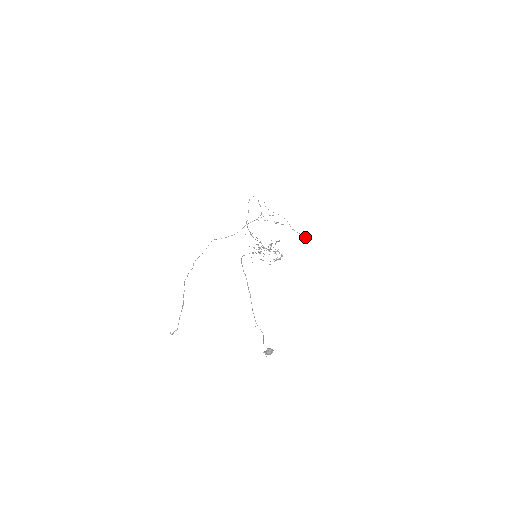
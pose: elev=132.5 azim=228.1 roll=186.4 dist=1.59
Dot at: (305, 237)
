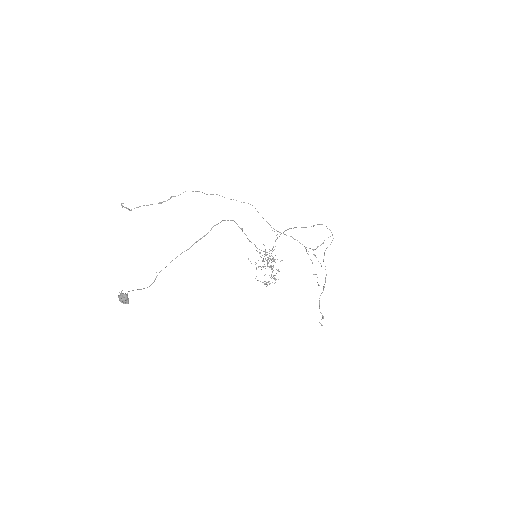
Dot at: occluded
